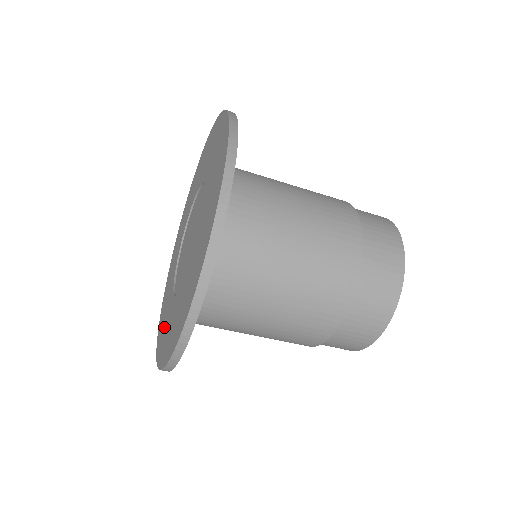
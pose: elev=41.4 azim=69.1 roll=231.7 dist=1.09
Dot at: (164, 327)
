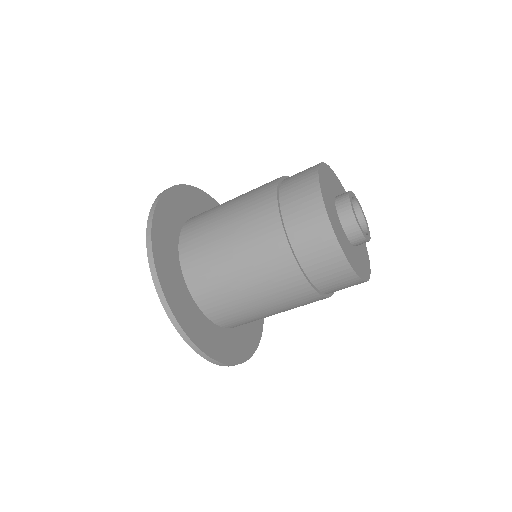
Dot at: occluded
